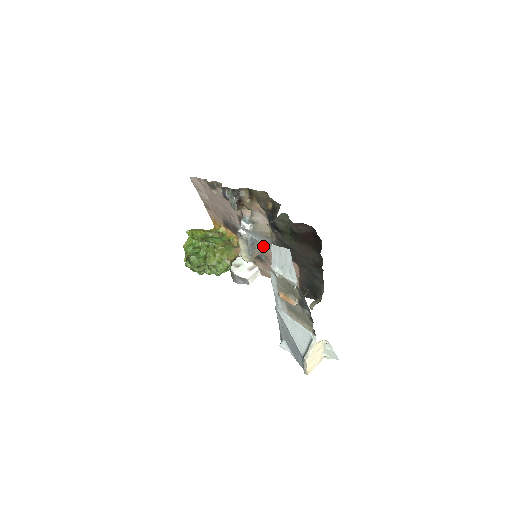
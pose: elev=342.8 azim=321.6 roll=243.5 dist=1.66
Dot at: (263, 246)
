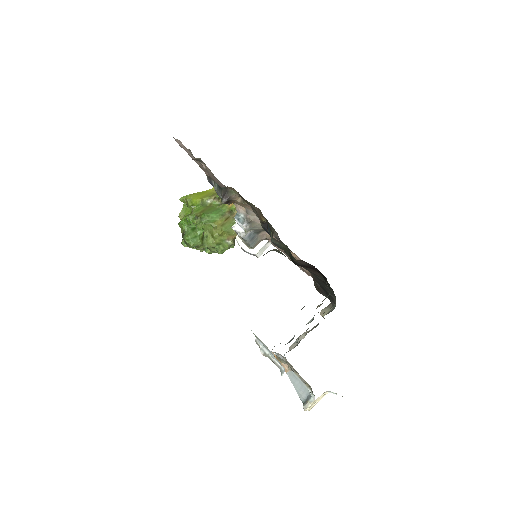
Dot at: (267, 235)
